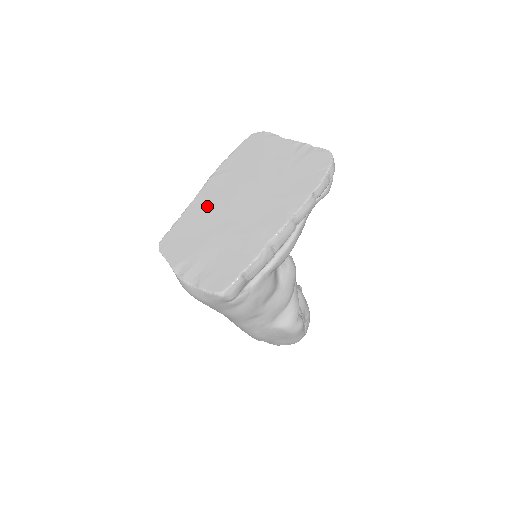
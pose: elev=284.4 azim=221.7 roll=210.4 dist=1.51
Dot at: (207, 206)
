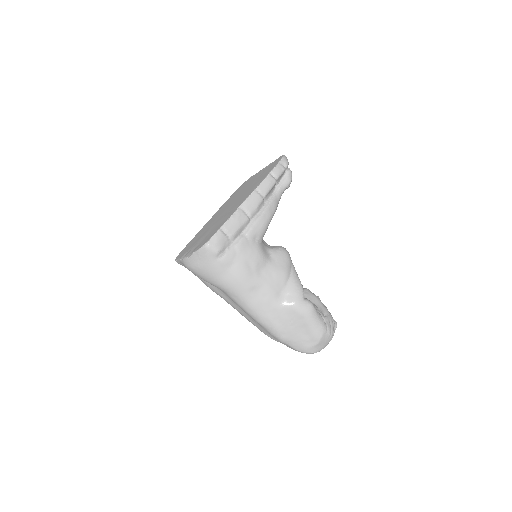
Dot at: (208, 224)
